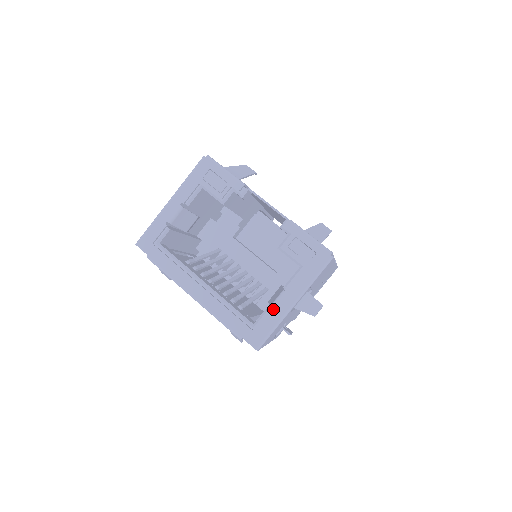
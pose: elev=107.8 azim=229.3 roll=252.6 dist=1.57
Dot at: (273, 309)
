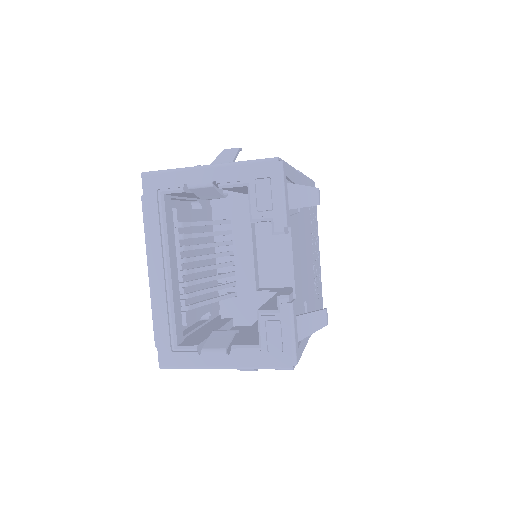
Dot at: (203, 354)
